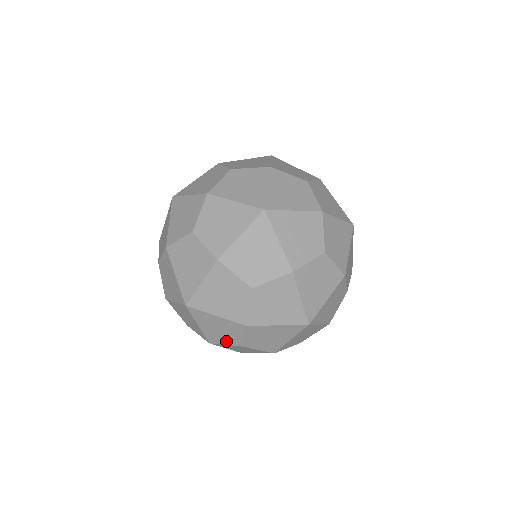
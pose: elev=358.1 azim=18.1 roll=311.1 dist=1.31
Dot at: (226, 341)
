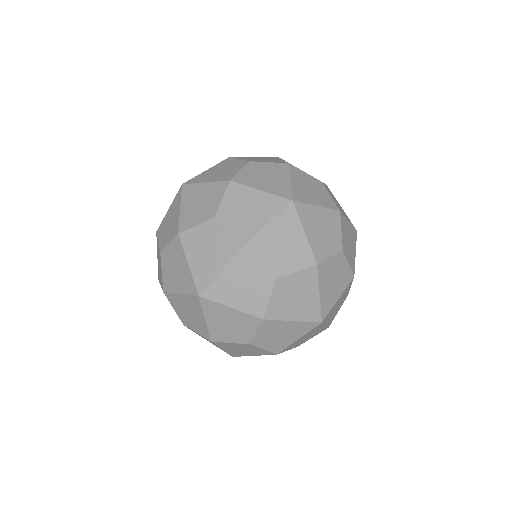
Dot at: occluded
